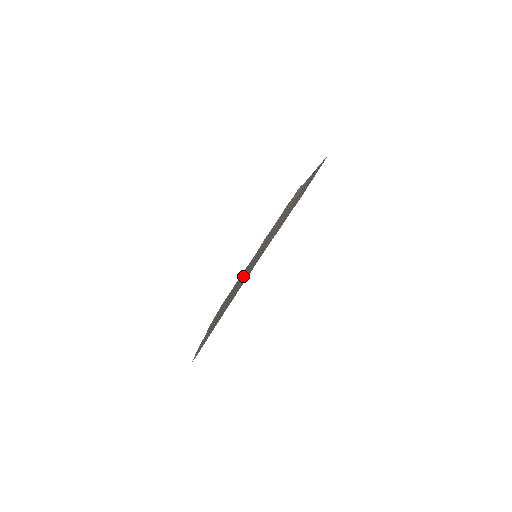
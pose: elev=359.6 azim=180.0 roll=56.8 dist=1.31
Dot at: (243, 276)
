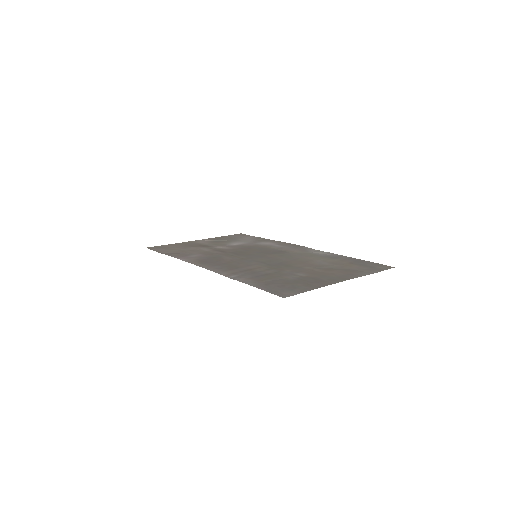
Dot at: (270, 266)
